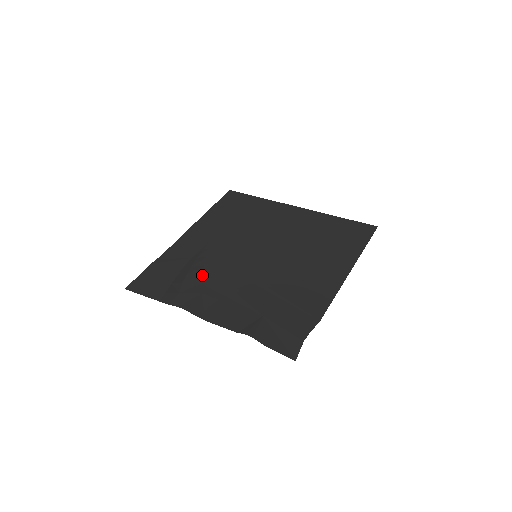
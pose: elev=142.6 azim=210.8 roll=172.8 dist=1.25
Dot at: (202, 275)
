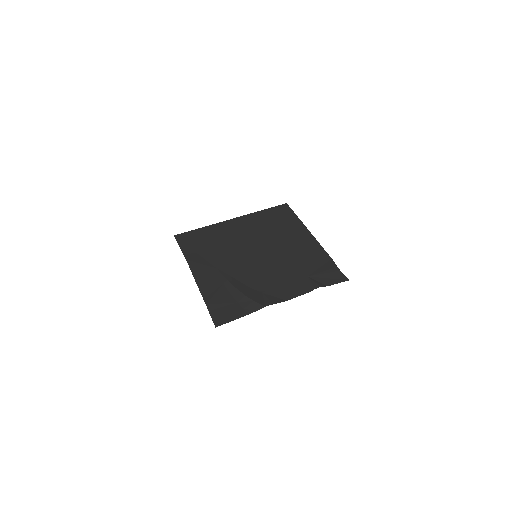
Dot at: (246, 286)
